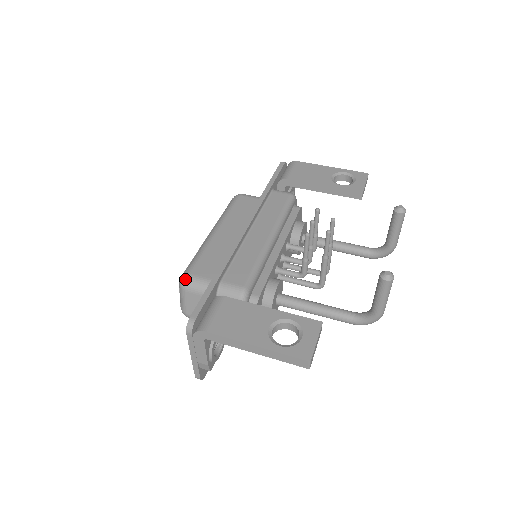
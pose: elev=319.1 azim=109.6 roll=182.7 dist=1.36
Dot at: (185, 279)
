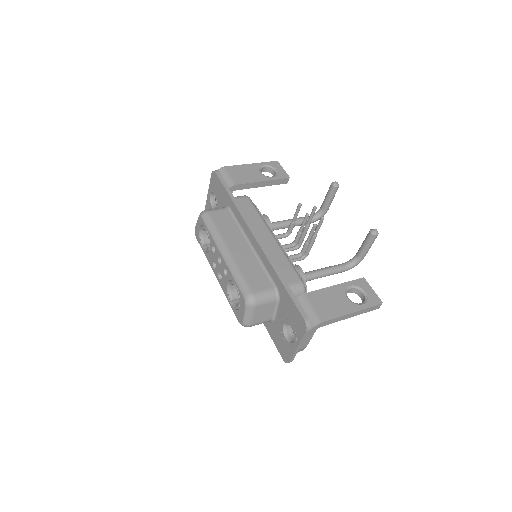
Dot at: (253, 298)
